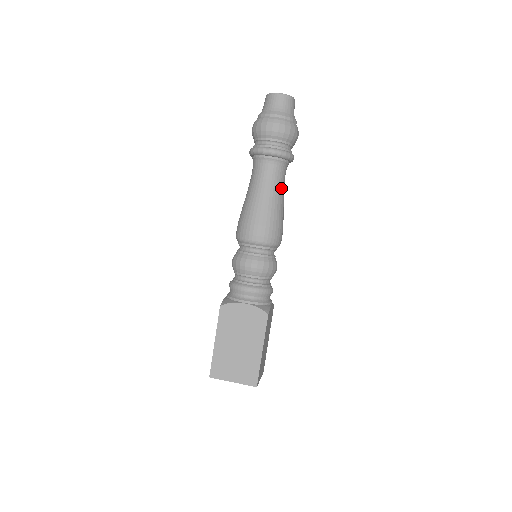
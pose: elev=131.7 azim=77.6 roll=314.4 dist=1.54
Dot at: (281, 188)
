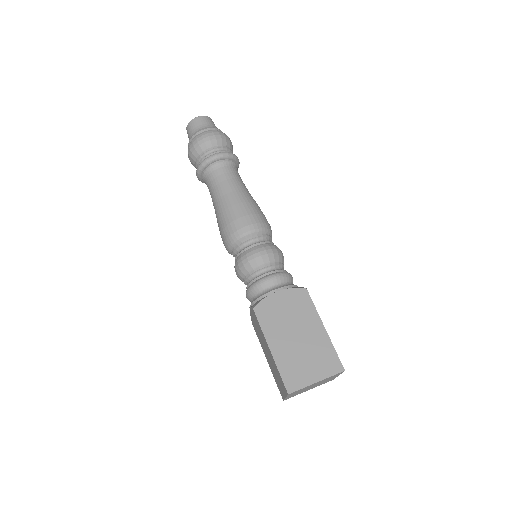
Dot at: (244, 185)
